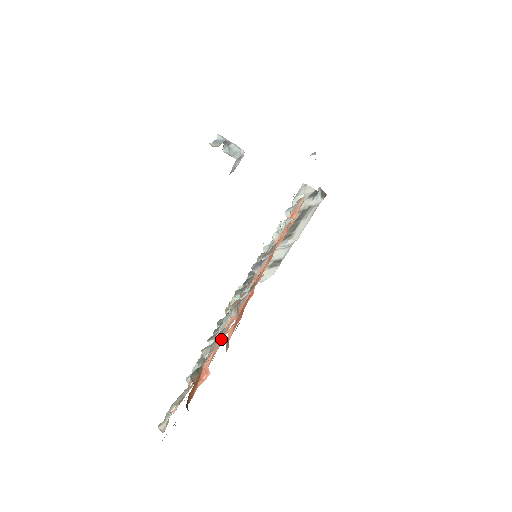
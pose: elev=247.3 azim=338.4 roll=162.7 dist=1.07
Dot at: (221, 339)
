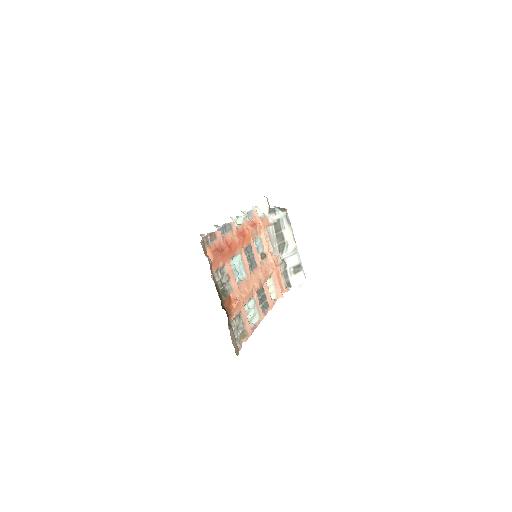
Dot at: (234, 282)
